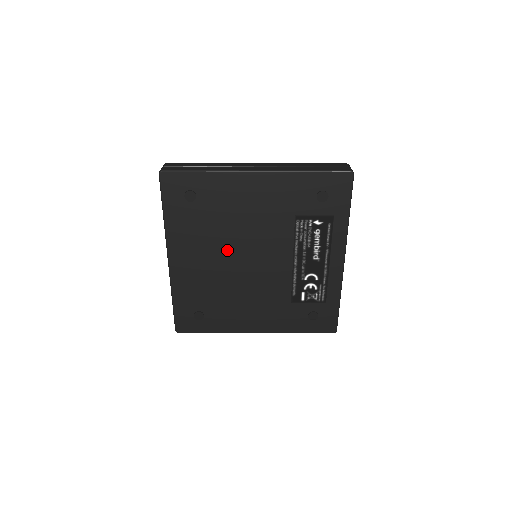
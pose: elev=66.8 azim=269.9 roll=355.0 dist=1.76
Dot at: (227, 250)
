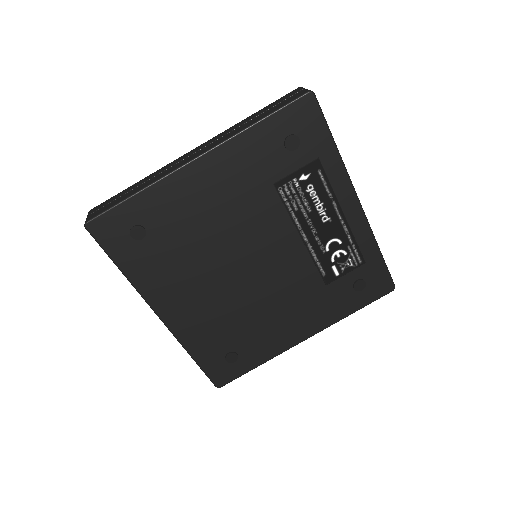
Dot at: (218, 269)
